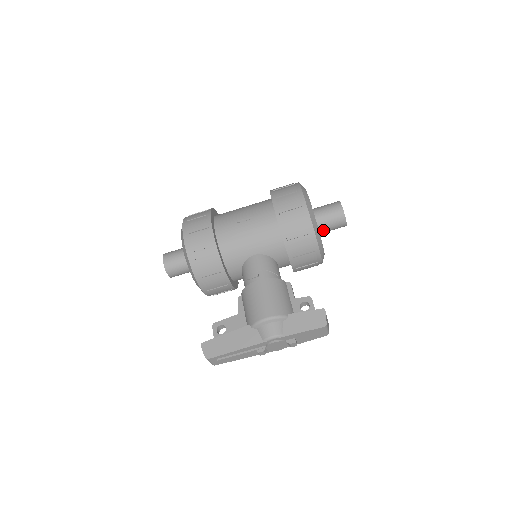
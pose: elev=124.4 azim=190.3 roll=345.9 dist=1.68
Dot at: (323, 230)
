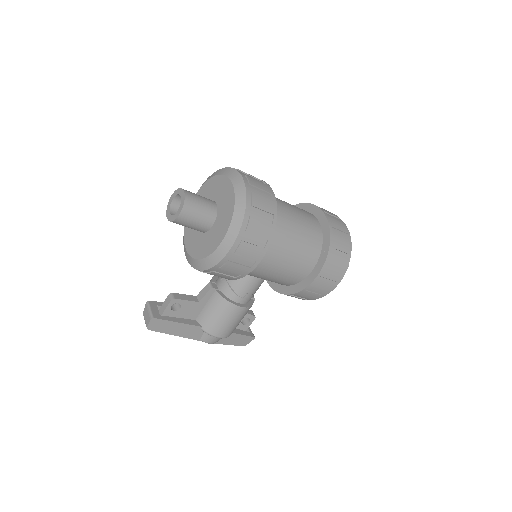
Dot at: occluded
